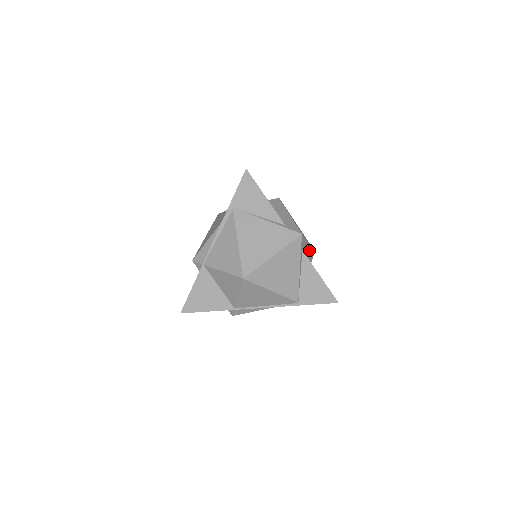
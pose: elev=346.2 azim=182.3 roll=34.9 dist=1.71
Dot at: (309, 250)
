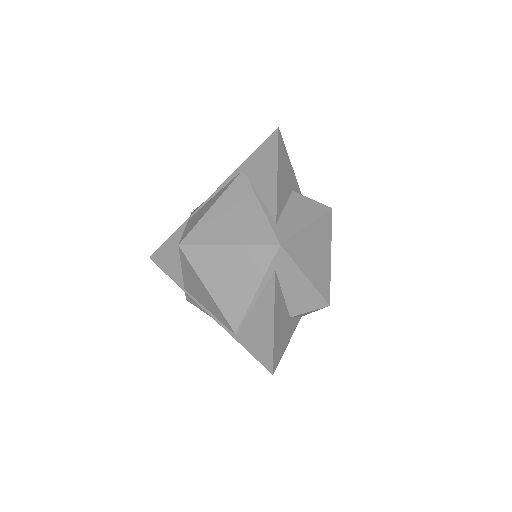
Dot at: (306, 288)
